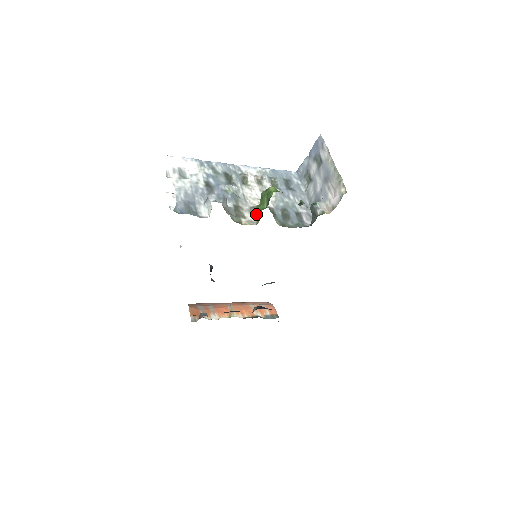
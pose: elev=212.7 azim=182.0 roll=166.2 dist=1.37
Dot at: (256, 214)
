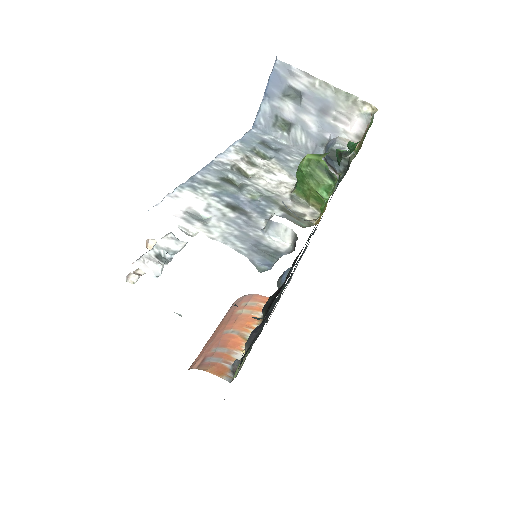
Dot at: (304, 202)
